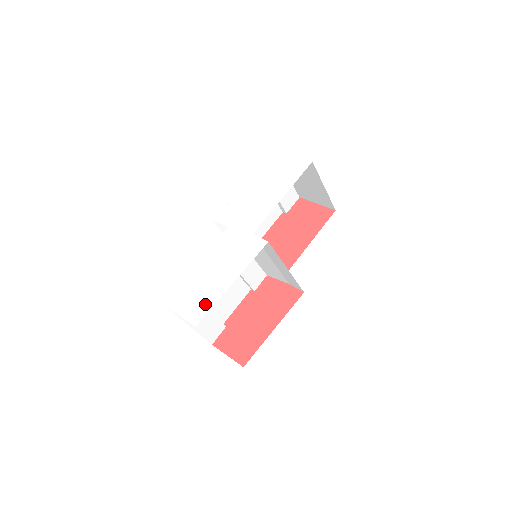
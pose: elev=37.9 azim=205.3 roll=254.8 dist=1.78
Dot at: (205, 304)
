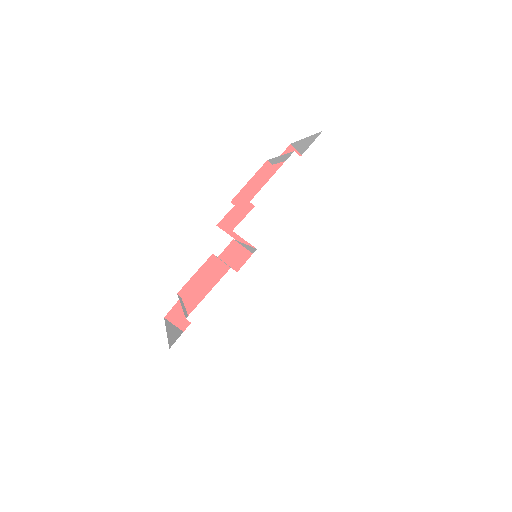
Dot at: (232, 360)
